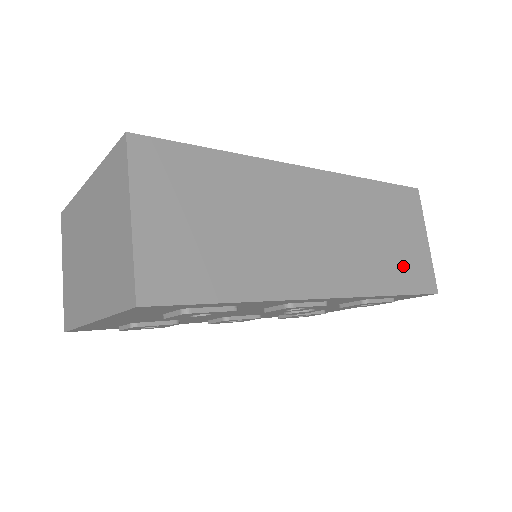
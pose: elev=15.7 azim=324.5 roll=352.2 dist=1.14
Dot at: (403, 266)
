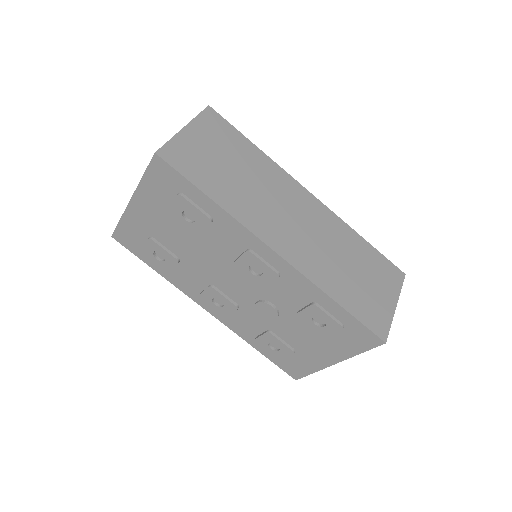
Dot at: (359, 297)
